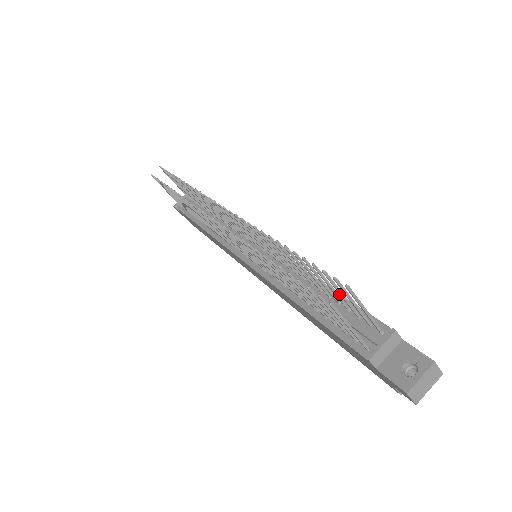
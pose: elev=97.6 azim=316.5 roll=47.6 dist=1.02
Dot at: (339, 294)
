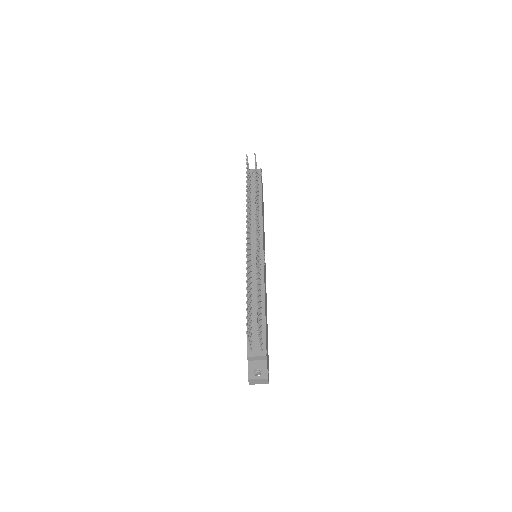
Dot at: (265, 318)
